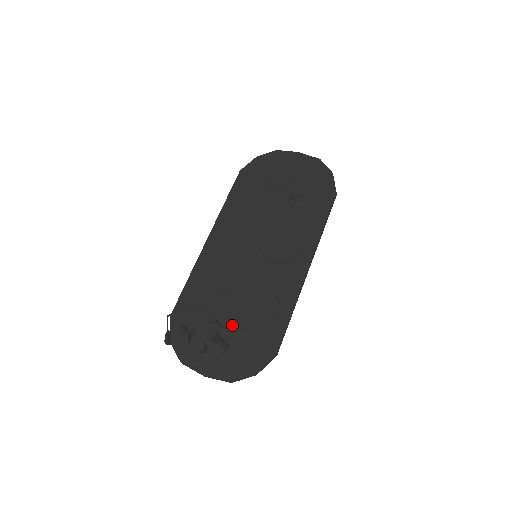
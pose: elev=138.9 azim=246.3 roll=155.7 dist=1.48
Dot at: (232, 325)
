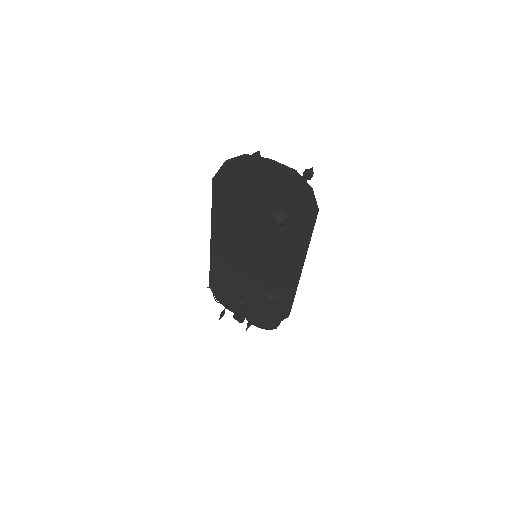
Dot at: (254, 298)
